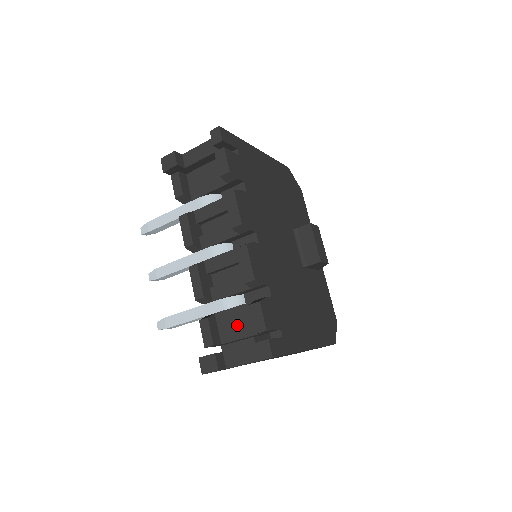
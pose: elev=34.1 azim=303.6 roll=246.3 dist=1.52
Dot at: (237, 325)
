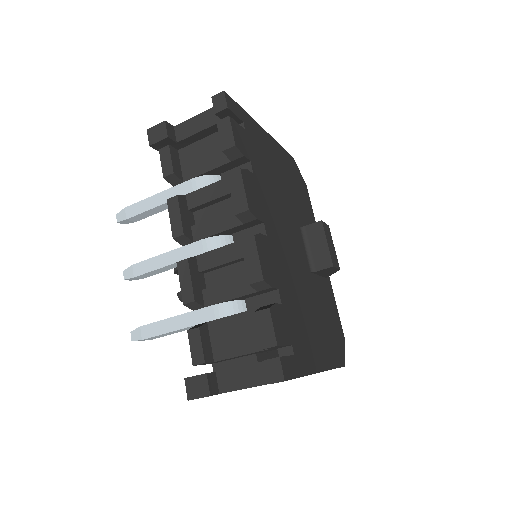
Dot at: (236, 338)
